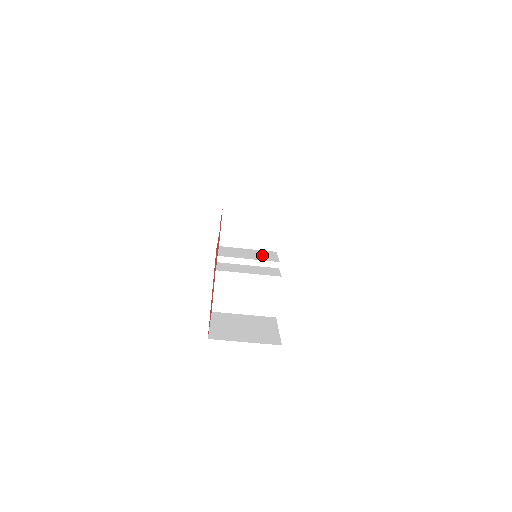
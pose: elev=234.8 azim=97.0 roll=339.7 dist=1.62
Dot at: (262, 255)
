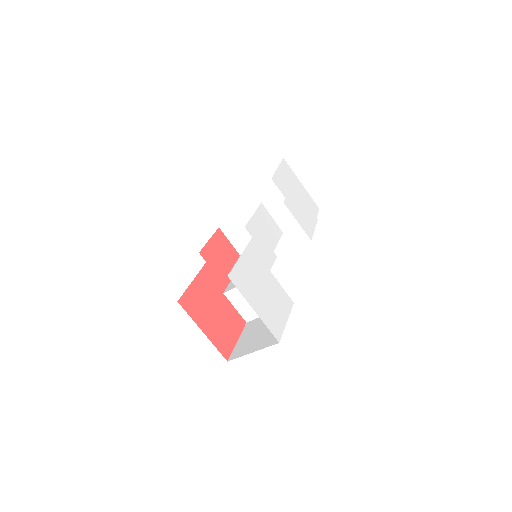
Dot at: occluded
